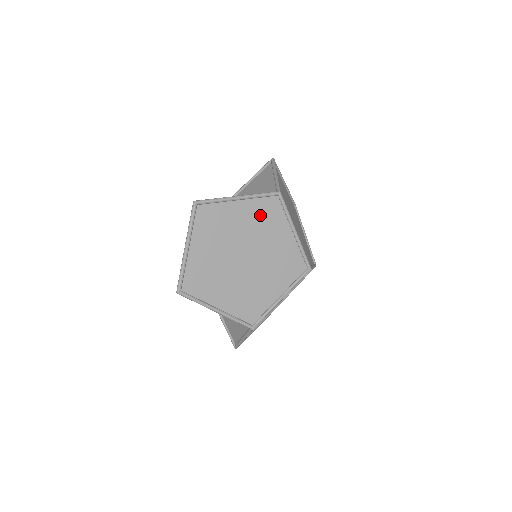
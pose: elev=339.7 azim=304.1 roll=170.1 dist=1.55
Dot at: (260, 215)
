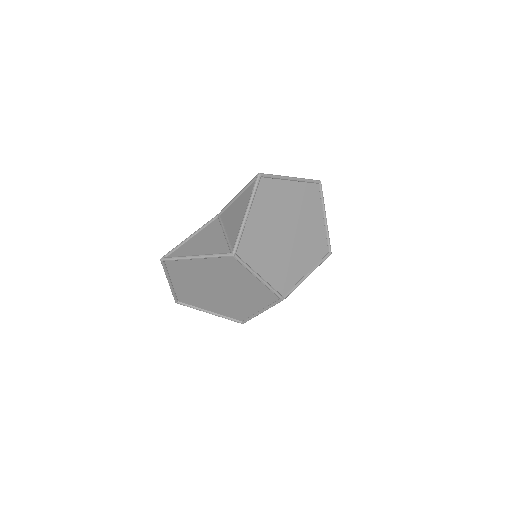
Dot at: (221, 267)
